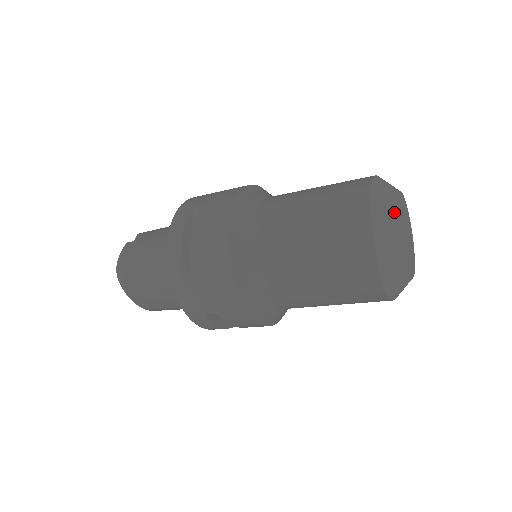
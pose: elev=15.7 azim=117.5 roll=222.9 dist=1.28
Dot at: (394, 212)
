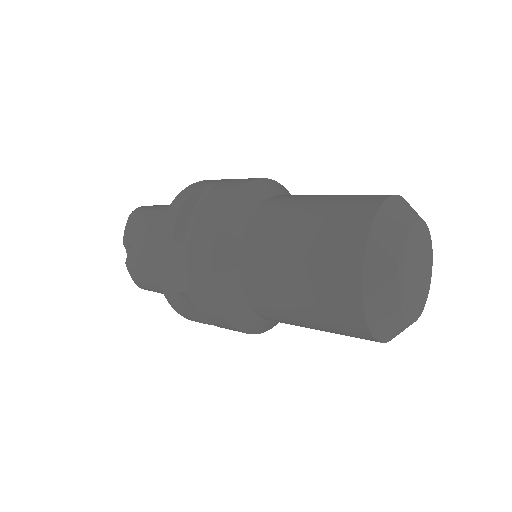
Dot at: (397, 316)
